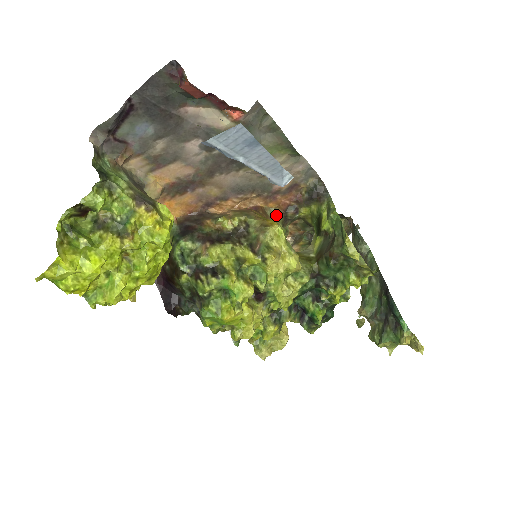
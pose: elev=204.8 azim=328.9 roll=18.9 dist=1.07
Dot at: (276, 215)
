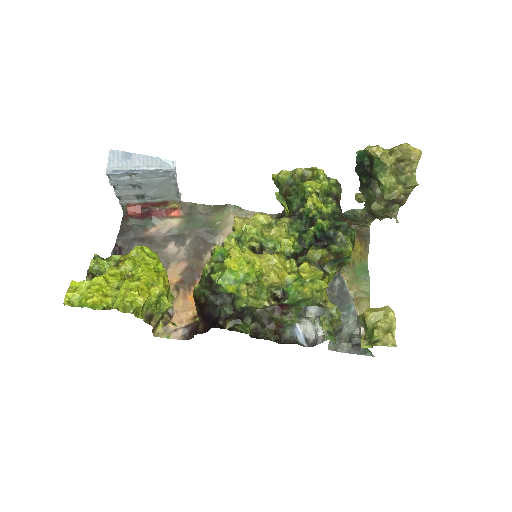
Dot at: occluded
